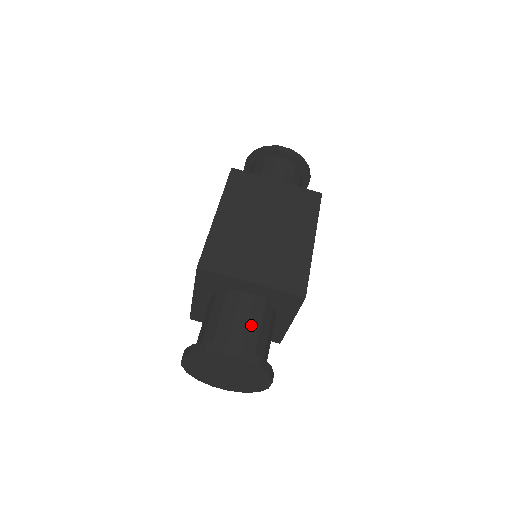
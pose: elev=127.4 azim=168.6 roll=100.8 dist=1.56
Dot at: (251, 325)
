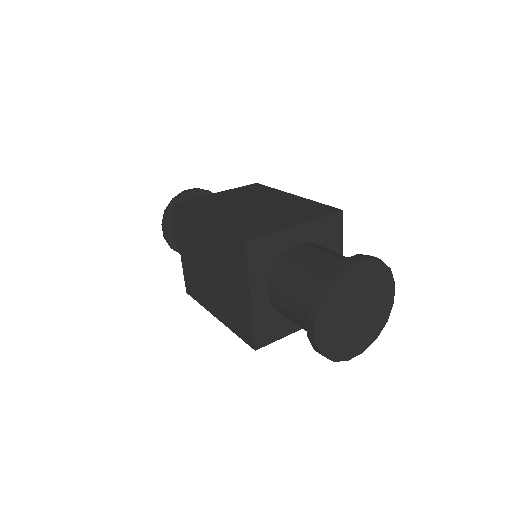
Dot at: (333, 254)
